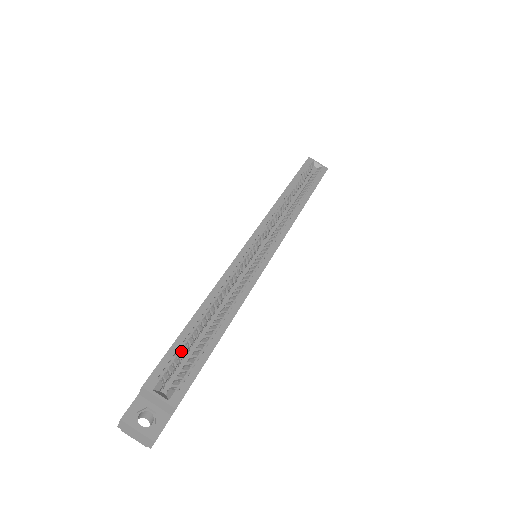
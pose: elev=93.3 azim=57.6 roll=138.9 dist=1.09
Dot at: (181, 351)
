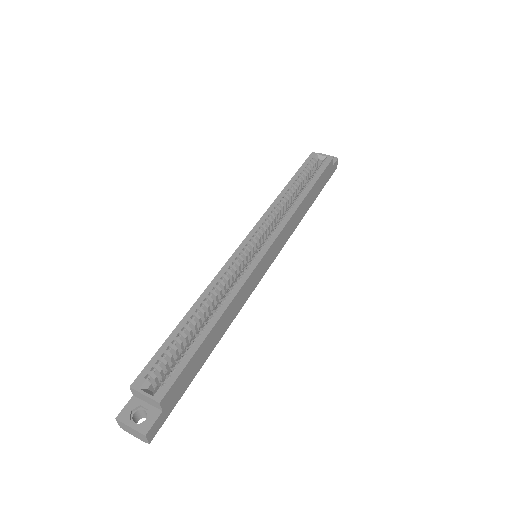
Dot at: (169, 352)
